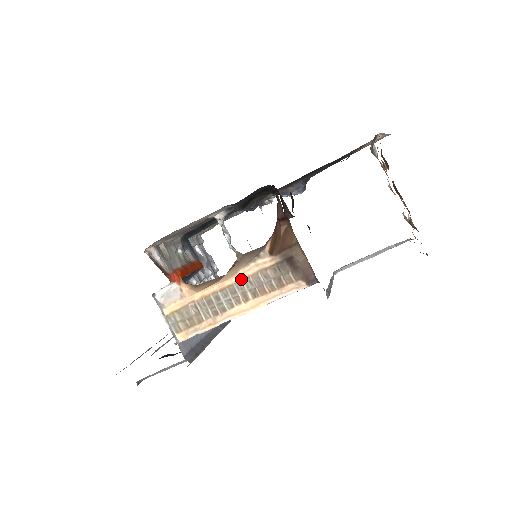
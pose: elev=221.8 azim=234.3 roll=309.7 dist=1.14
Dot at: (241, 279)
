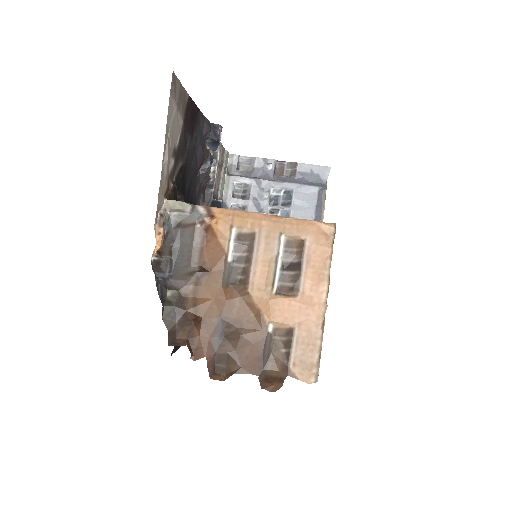
Dot at: occluded
